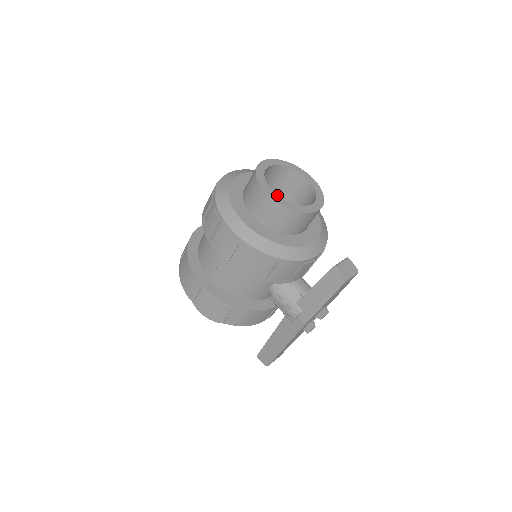
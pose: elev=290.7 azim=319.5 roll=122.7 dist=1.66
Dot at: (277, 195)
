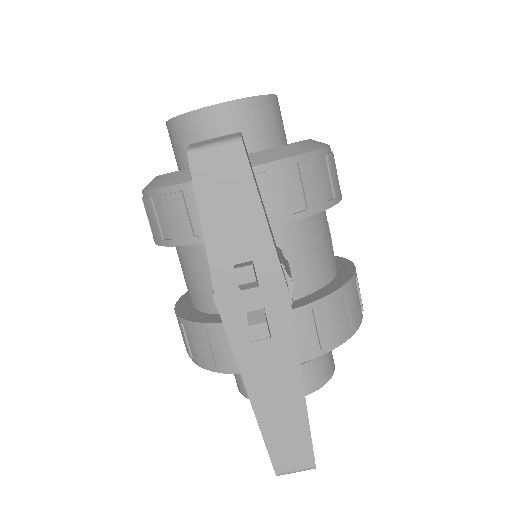
Dot at: occluded
